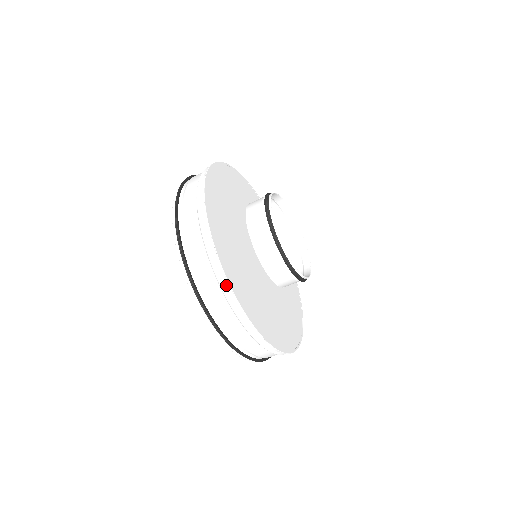
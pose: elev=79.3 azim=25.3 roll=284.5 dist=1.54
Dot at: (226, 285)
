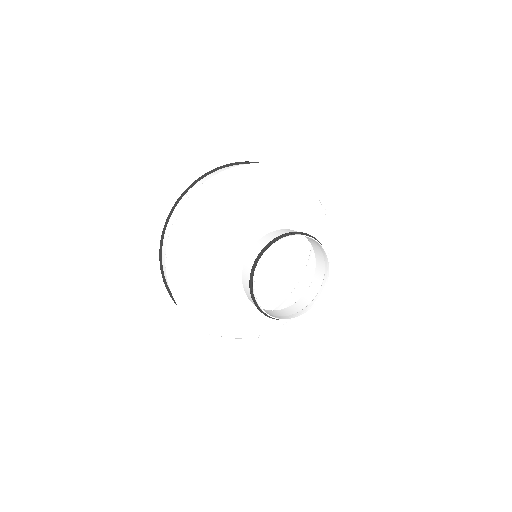
Dot at: (186, 206)
